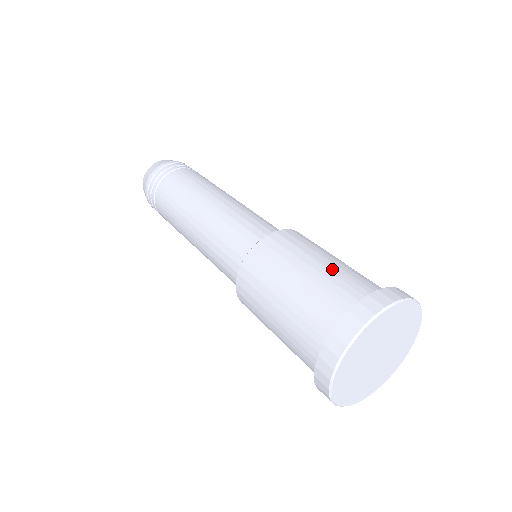
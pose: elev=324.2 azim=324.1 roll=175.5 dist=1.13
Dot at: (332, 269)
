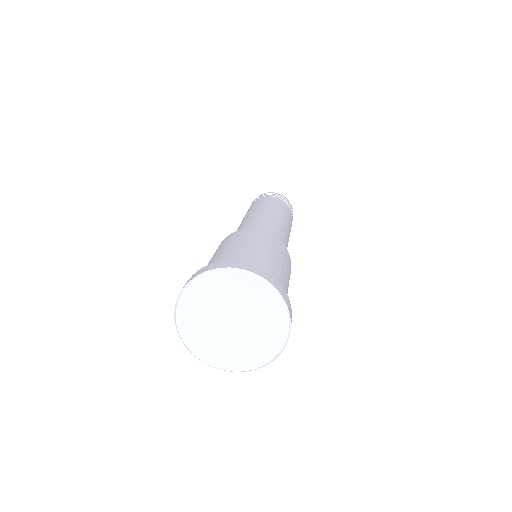
Dot at: (215, 257)
